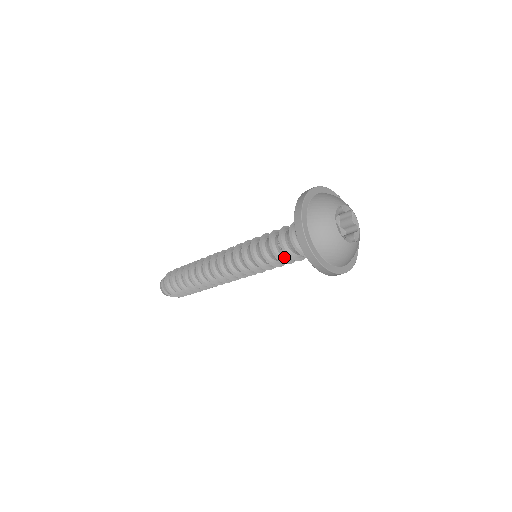
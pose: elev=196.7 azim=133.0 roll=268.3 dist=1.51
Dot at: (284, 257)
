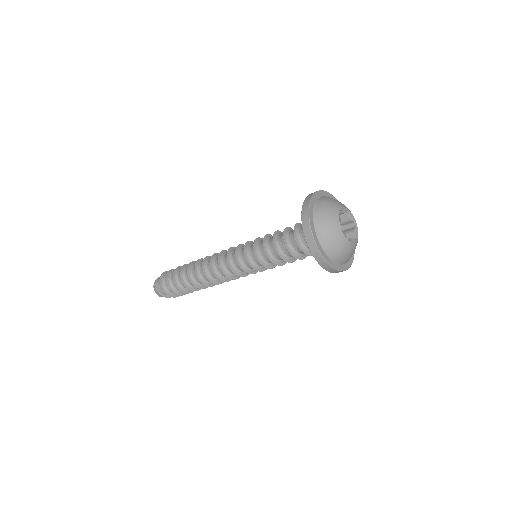
Dot at: (281, 250)
